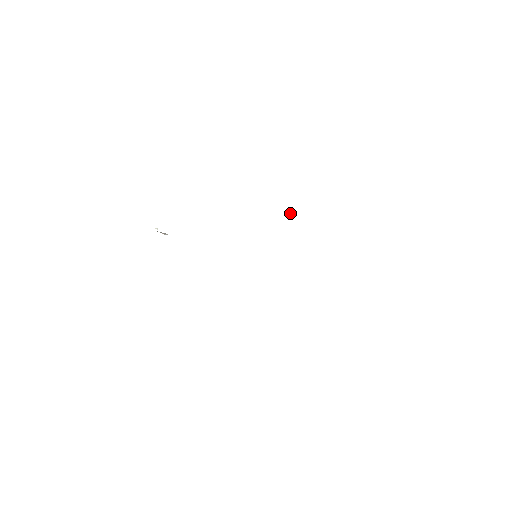
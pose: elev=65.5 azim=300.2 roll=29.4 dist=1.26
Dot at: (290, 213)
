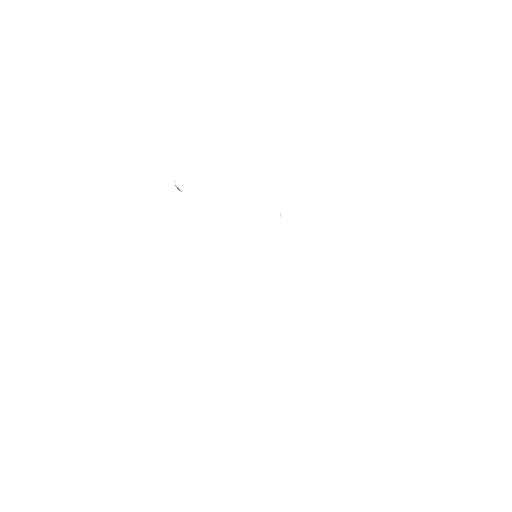
Dot at: (280, 215)
